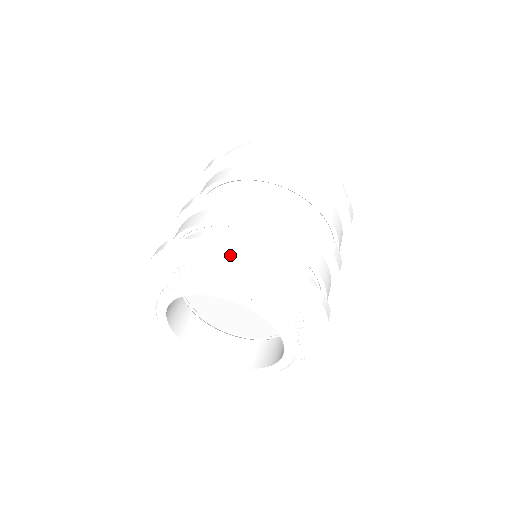
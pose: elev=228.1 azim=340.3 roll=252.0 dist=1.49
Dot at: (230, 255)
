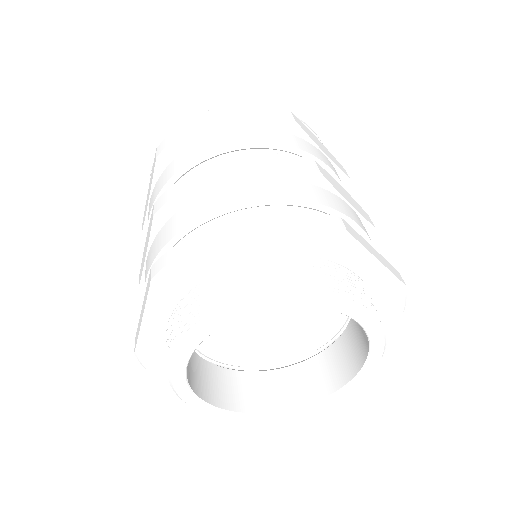
Dot at: (166, 290)
